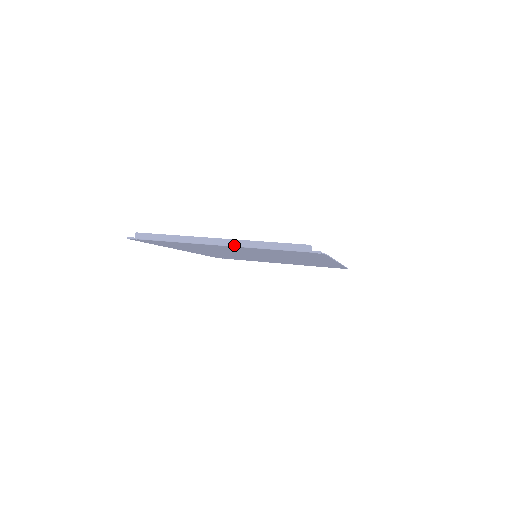
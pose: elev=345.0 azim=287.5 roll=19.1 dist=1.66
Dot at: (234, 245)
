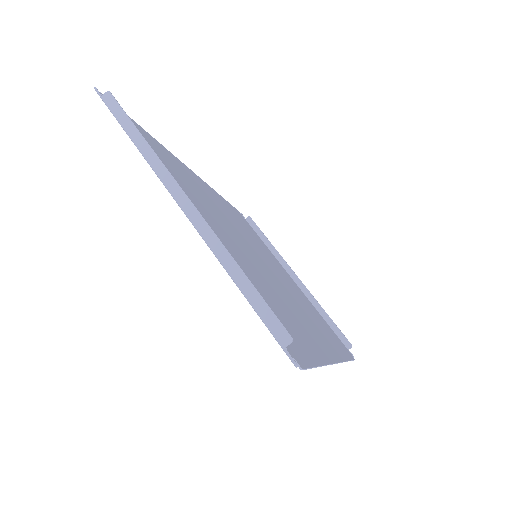
Dot at: (198, 228)
